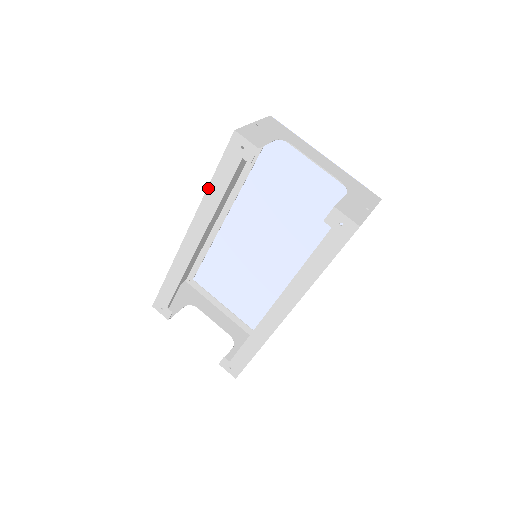
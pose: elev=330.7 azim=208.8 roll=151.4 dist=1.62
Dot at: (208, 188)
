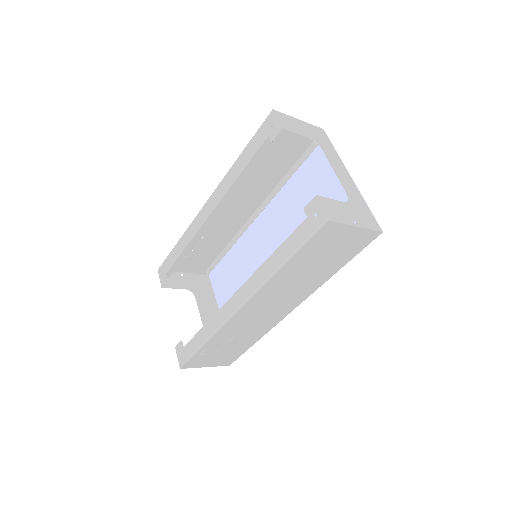
Dot at: (236, 161)
